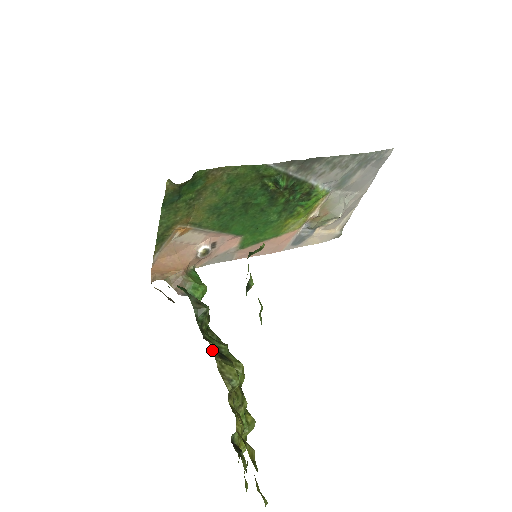
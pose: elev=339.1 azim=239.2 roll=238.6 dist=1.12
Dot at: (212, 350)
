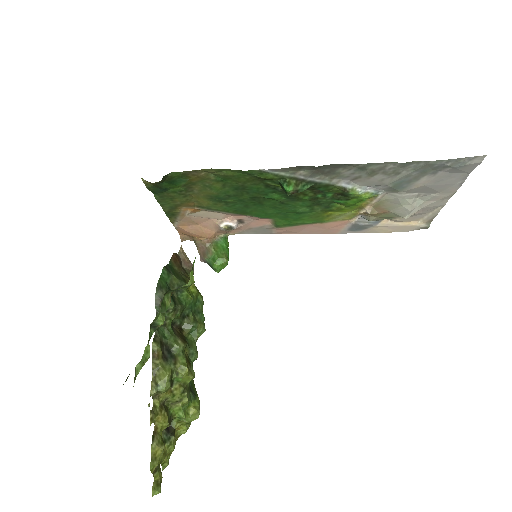
Dot at: (153, 351)
